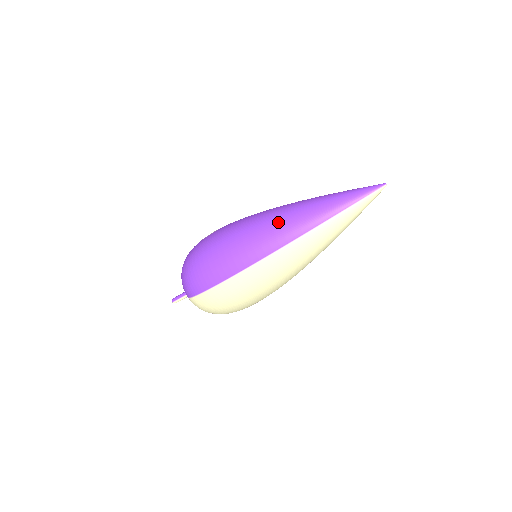
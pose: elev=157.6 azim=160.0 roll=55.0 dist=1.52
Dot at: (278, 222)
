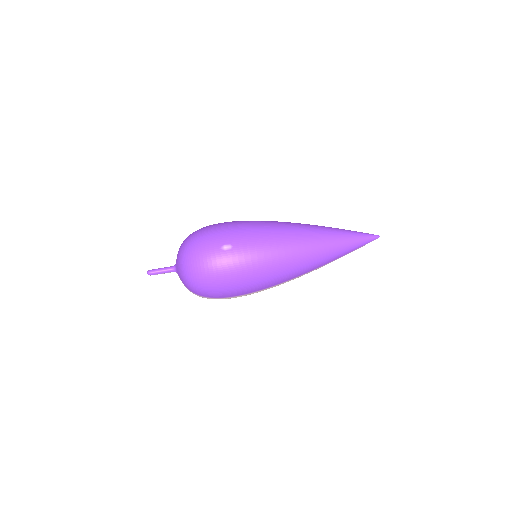
Dot at: (305, 262)
